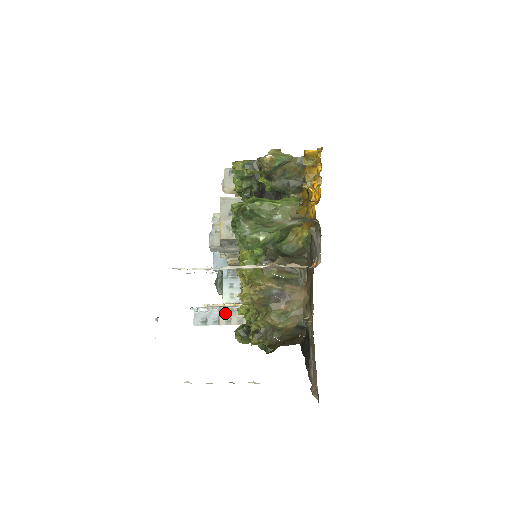
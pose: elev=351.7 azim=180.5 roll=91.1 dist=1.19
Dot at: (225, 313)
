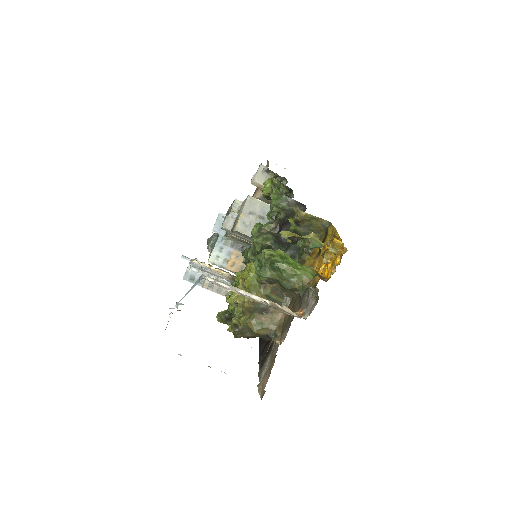
Dot at: occluded
